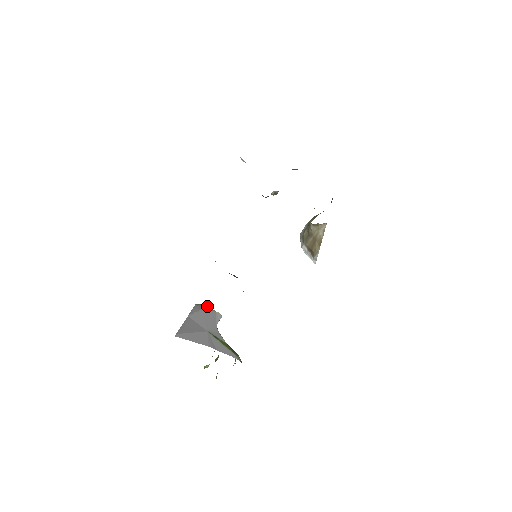
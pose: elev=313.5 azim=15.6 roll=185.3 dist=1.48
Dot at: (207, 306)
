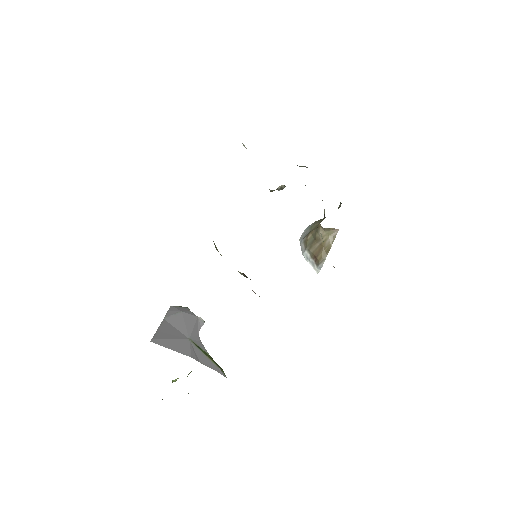
Dot at: (186, 309)
